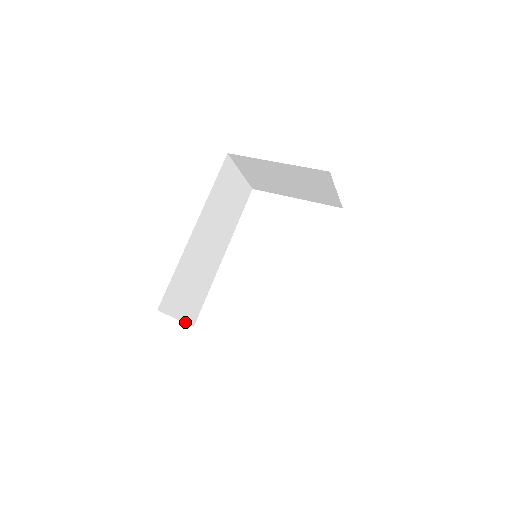
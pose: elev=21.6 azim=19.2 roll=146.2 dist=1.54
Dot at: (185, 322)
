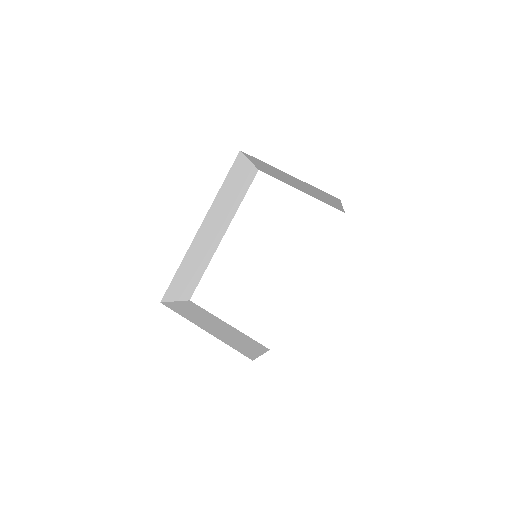
Dot at: (183, 300)
